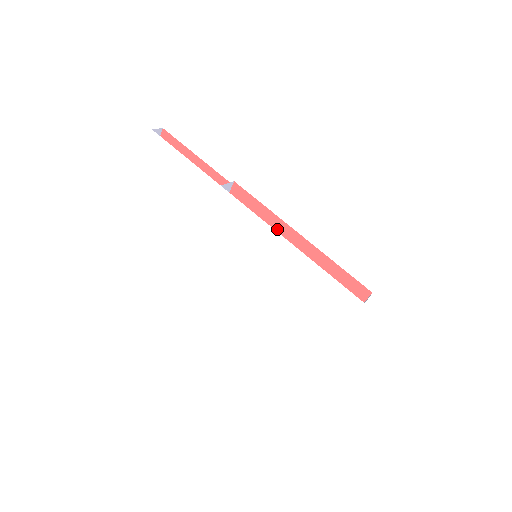
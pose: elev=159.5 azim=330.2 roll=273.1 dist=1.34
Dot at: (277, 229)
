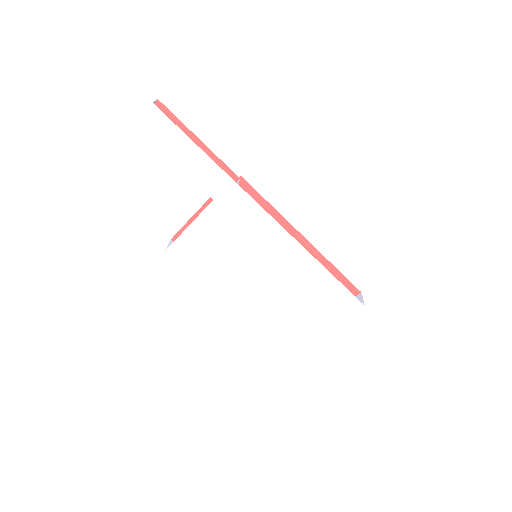
Dot at: occluded
